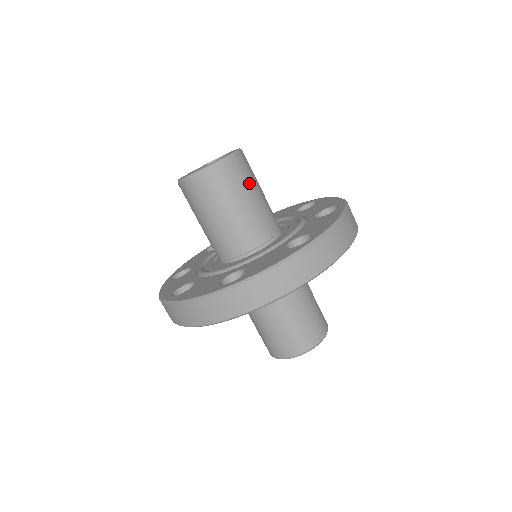
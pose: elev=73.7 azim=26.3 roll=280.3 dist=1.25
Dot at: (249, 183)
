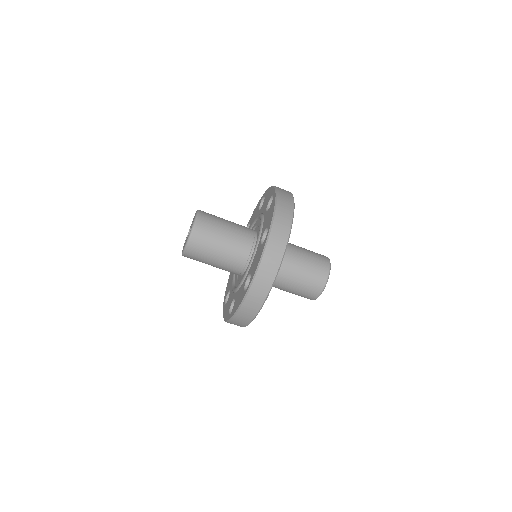
Dot at: (218, 217)
